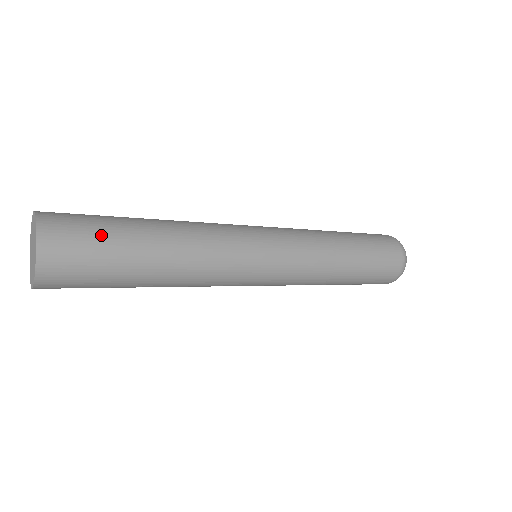
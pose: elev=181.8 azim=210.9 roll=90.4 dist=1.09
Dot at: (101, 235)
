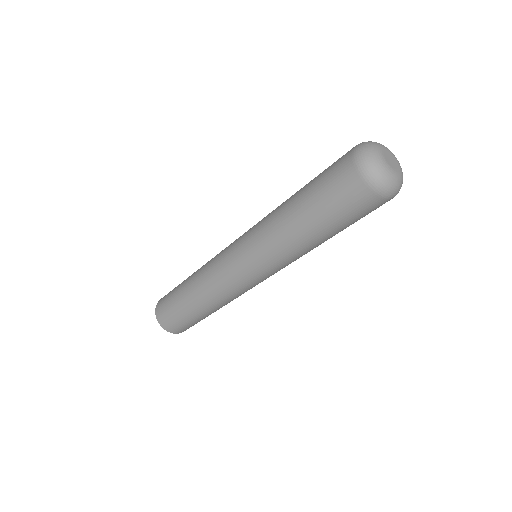
Dot at: (172, 309)
